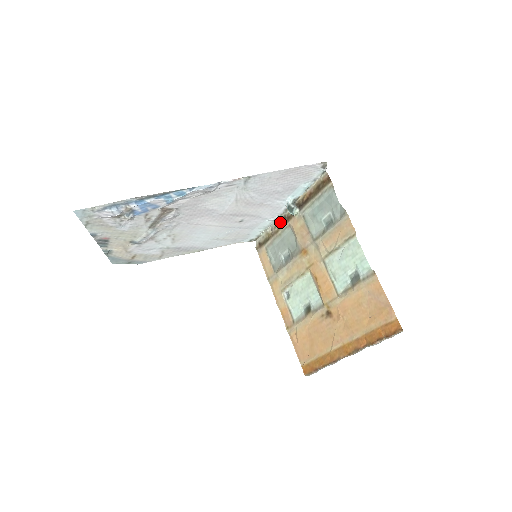
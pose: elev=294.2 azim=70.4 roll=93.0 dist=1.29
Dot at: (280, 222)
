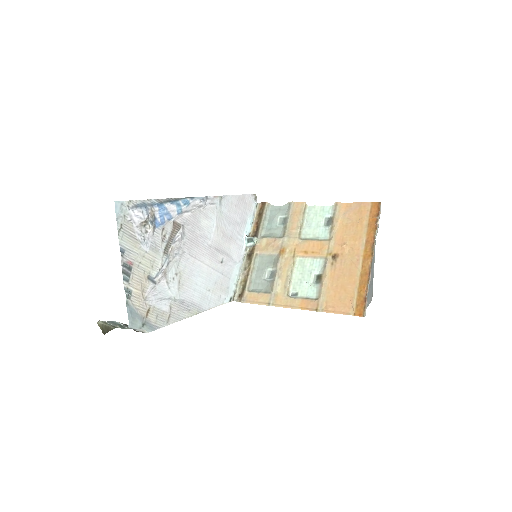
Dot at: (247, 262)
